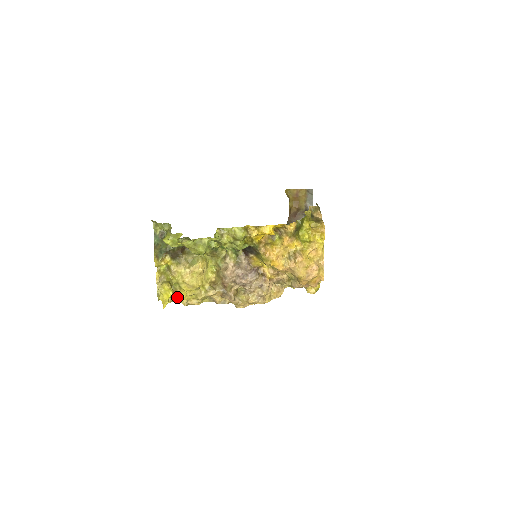
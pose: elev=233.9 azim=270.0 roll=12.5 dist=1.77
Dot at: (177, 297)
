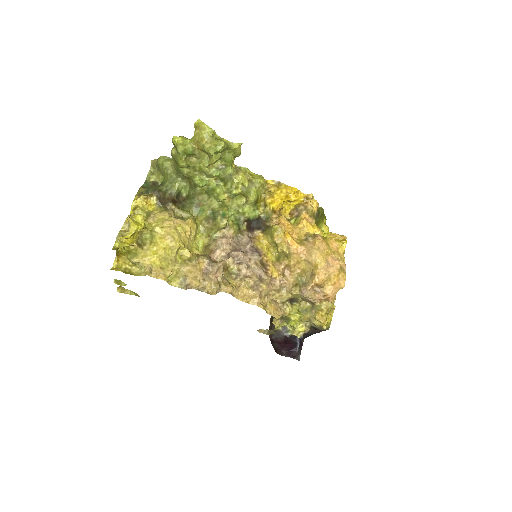
Dot at: (140, 256)
